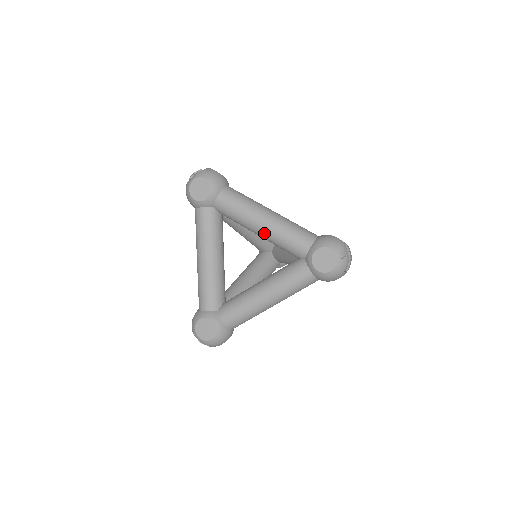
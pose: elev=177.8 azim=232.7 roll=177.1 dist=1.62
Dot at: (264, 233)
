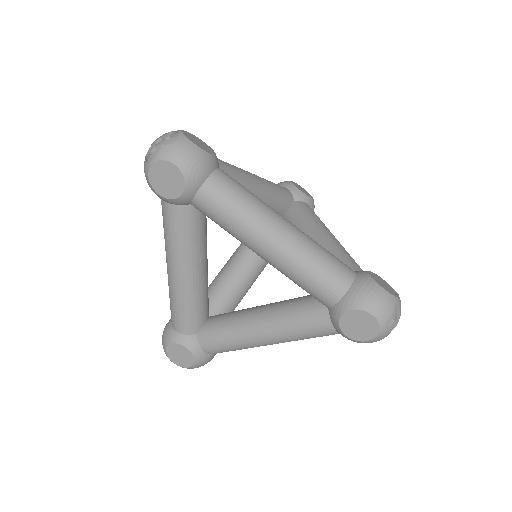
Dot at: (270, 262)
